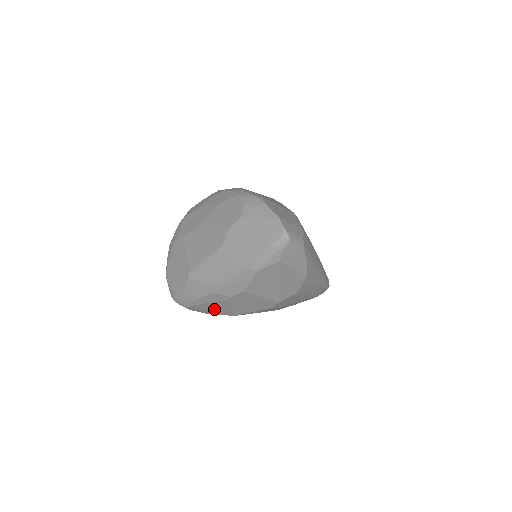
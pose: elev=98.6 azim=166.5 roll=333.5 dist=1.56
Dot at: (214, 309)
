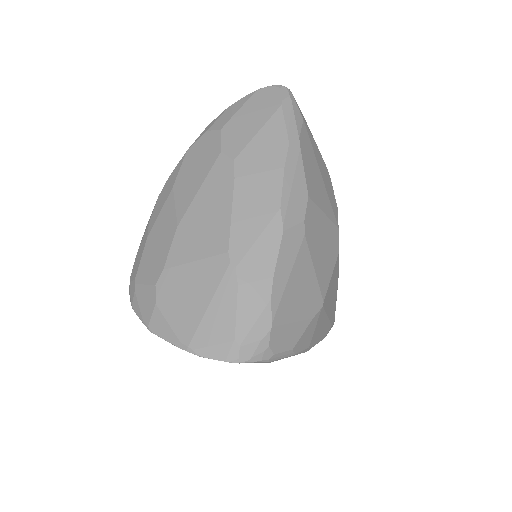
Dot at: (299, 302)
